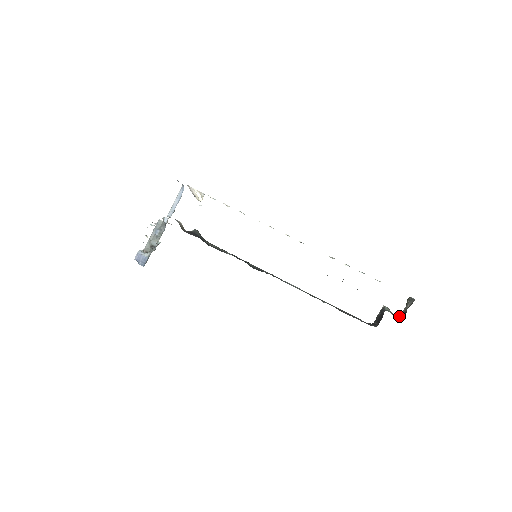
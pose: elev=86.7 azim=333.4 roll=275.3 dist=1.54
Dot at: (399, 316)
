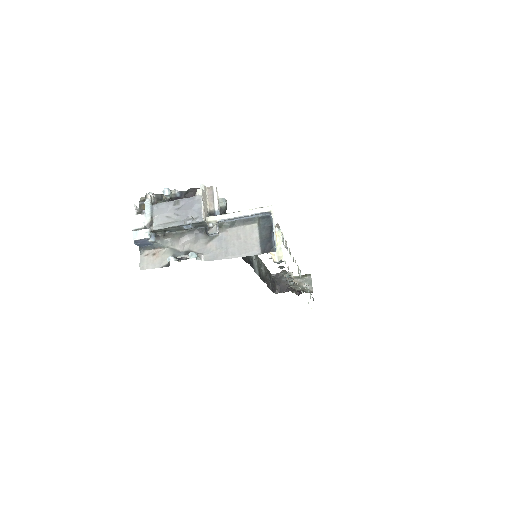
Dot at: occluded
